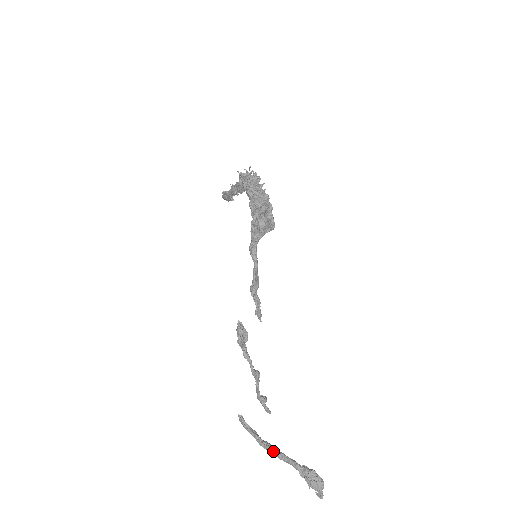
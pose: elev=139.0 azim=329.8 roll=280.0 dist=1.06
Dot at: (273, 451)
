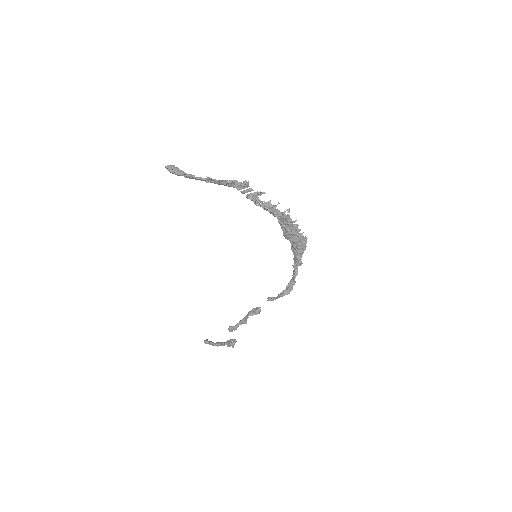
Dot at: (221, 345)
